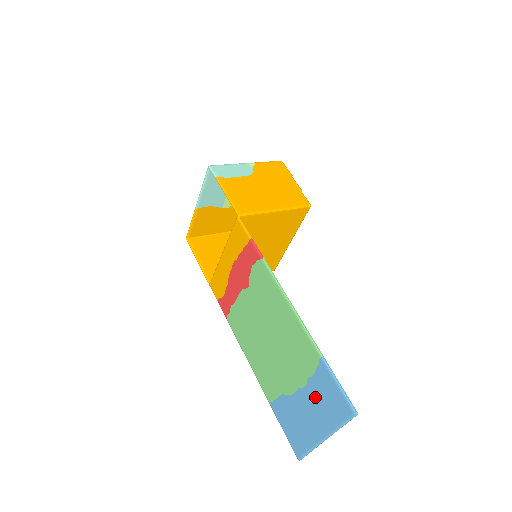
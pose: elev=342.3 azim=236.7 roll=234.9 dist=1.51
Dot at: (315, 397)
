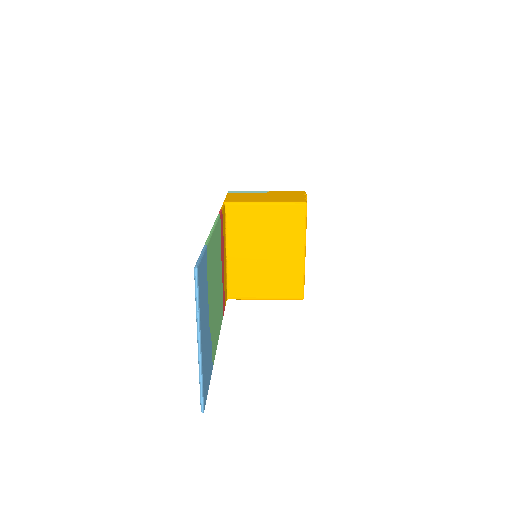
Dot at: occluded
